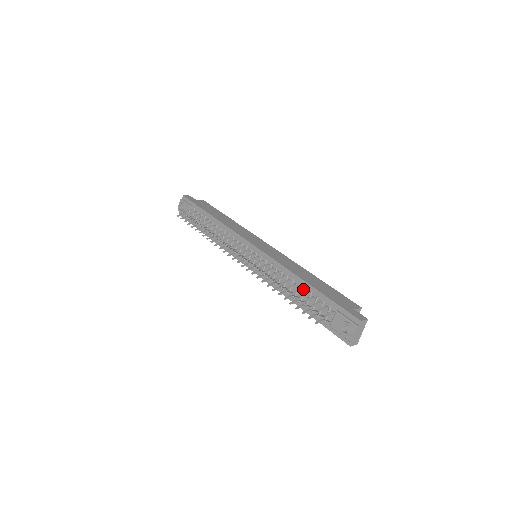
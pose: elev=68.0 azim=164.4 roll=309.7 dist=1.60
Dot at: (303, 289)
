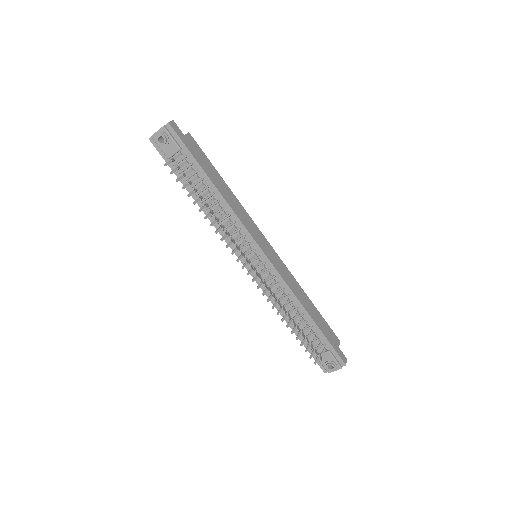
Dot at: (304, 319)
